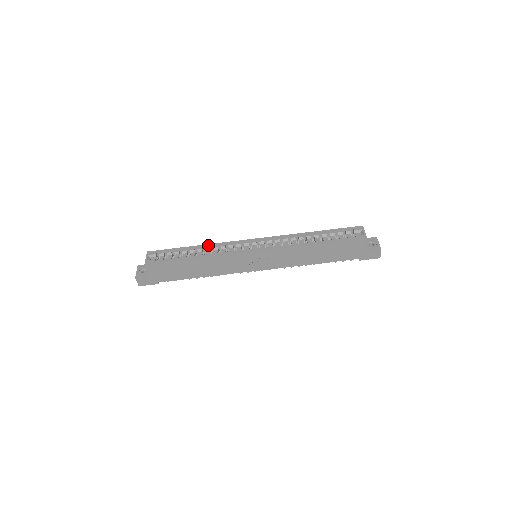
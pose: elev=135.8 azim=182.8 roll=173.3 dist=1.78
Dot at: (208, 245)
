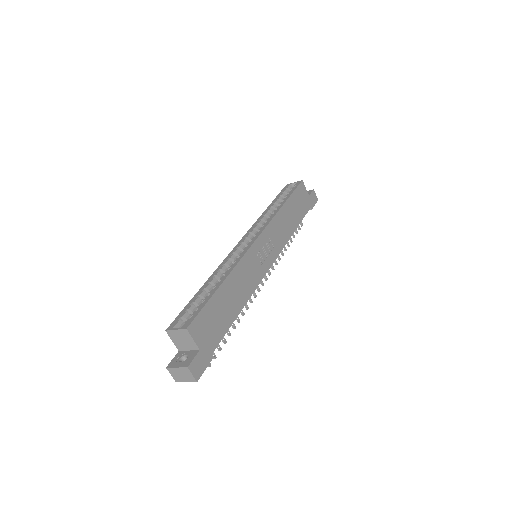
Dot at: (214, 273)
